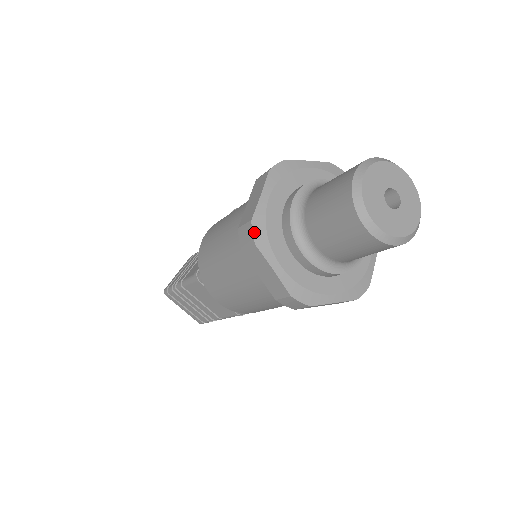
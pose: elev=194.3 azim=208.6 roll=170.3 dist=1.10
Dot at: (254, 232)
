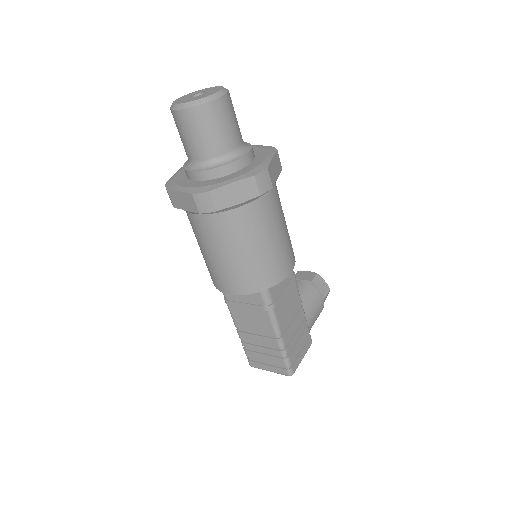
Dot at: (166, 186)
